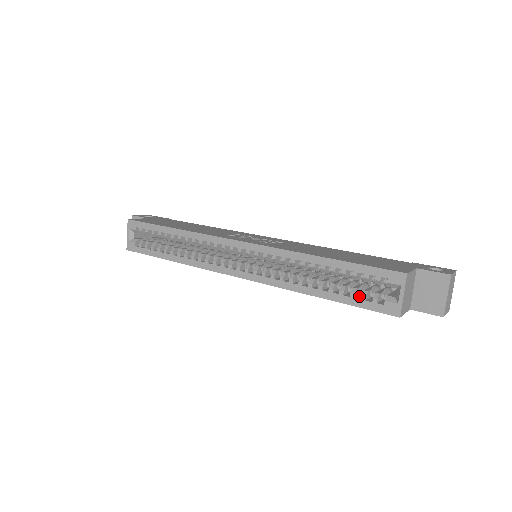
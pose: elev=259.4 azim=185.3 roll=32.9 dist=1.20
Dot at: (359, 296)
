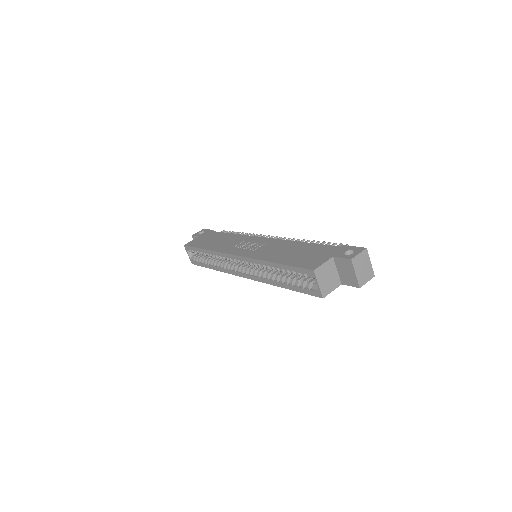
Dot at: occluded
